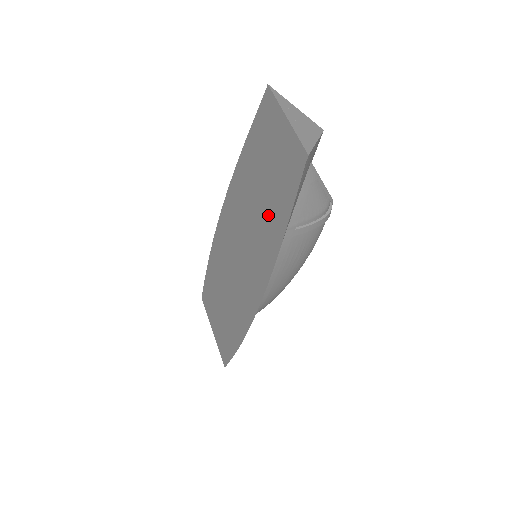
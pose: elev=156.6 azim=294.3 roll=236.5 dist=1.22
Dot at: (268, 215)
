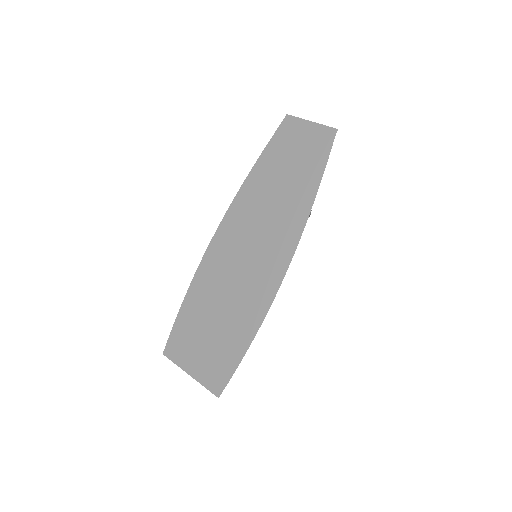
Dot at: (295, 188)
